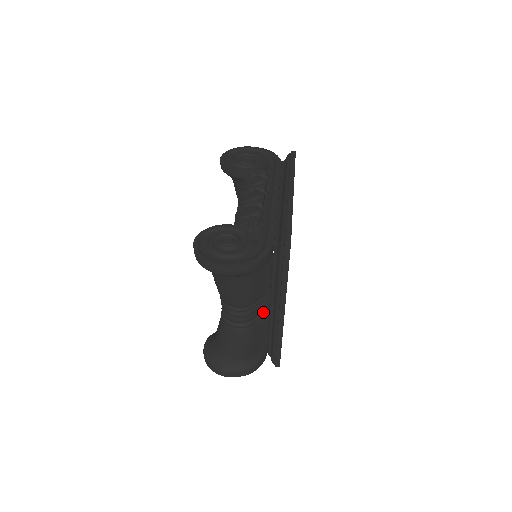
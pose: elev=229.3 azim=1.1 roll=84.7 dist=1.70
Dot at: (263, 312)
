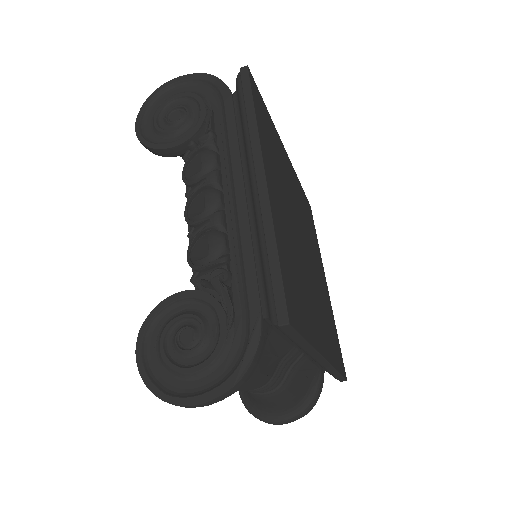
Dot at: (295, 359)
